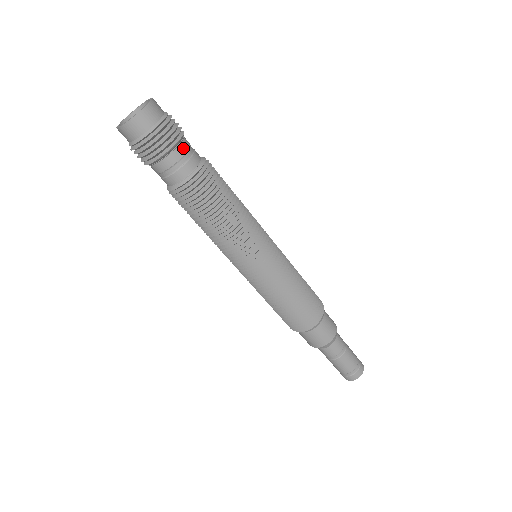
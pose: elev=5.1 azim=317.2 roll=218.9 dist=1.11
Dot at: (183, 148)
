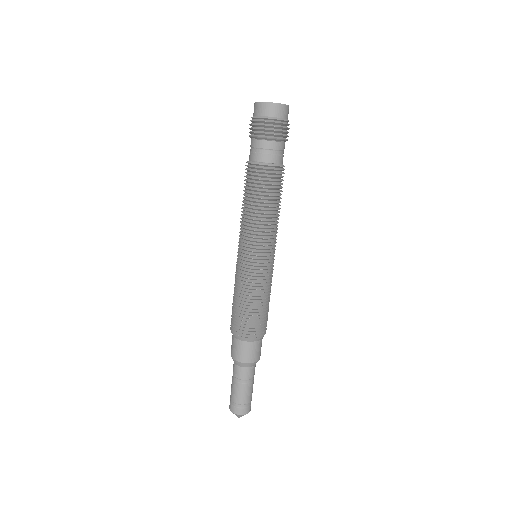
Dot at: occluded
